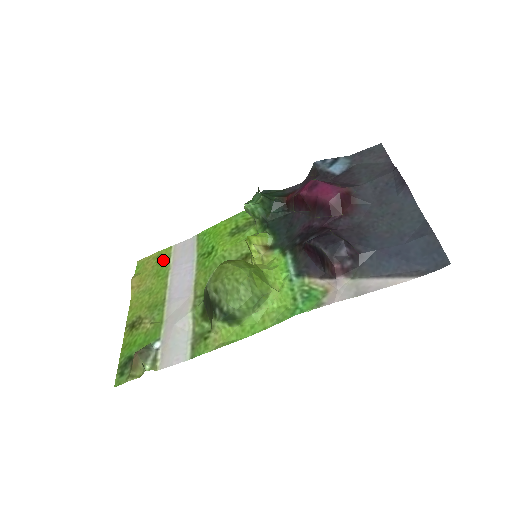
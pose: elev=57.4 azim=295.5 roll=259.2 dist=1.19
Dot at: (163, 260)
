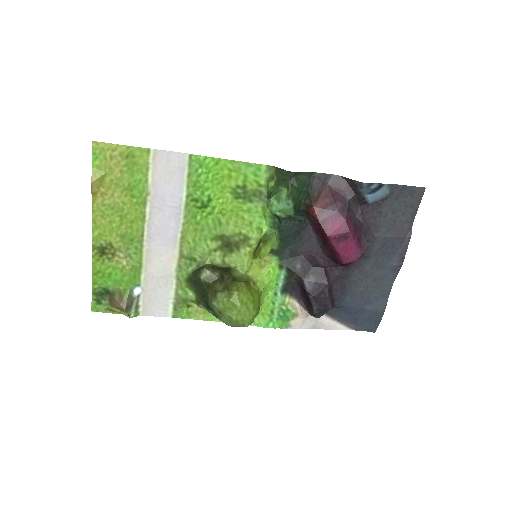
Dot at: (137, 170)
